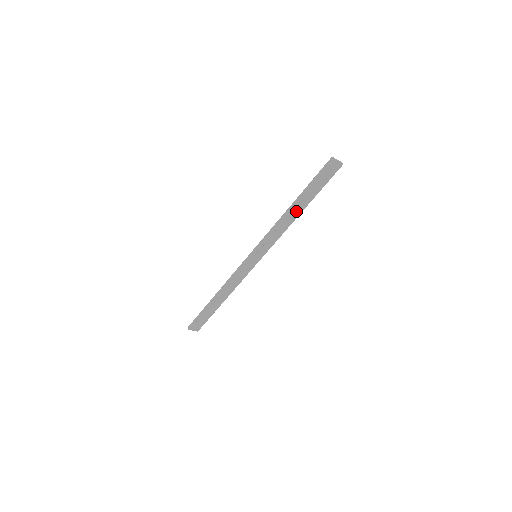
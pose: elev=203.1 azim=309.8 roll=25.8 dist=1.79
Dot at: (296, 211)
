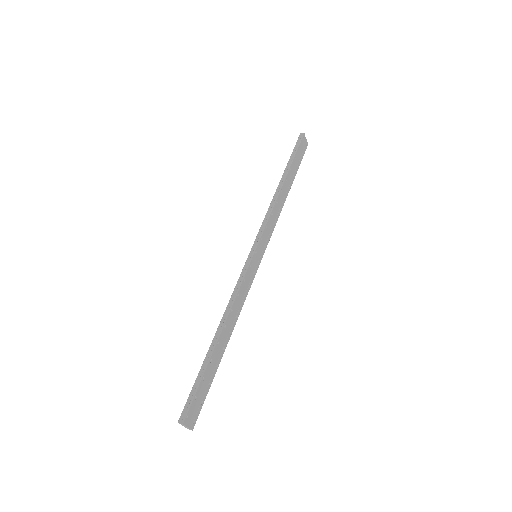
Dot at: (285, 191)
